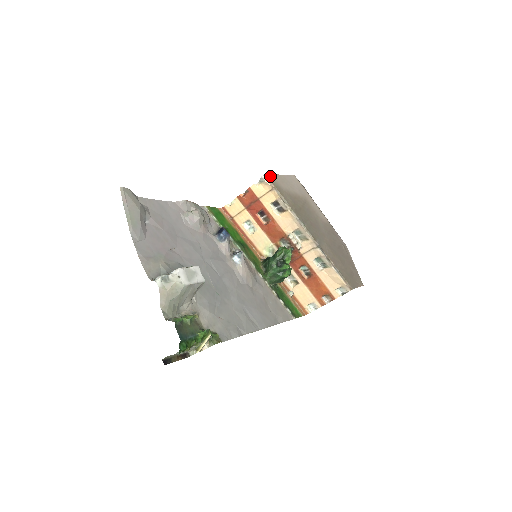
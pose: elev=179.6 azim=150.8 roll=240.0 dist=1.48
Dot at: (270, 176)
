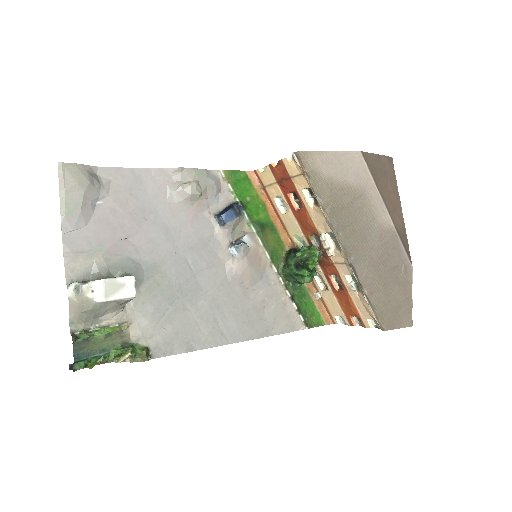
Dot at: (305, 154)
